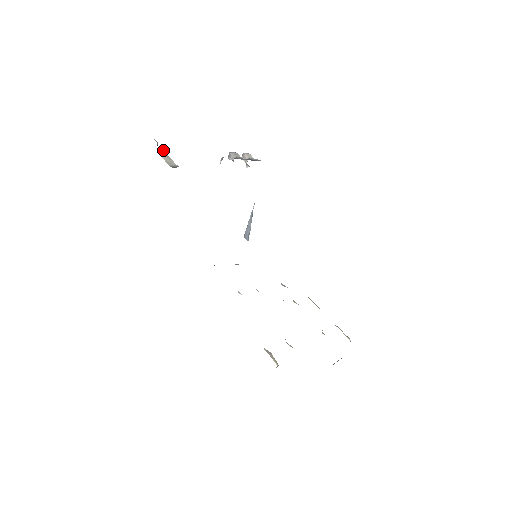
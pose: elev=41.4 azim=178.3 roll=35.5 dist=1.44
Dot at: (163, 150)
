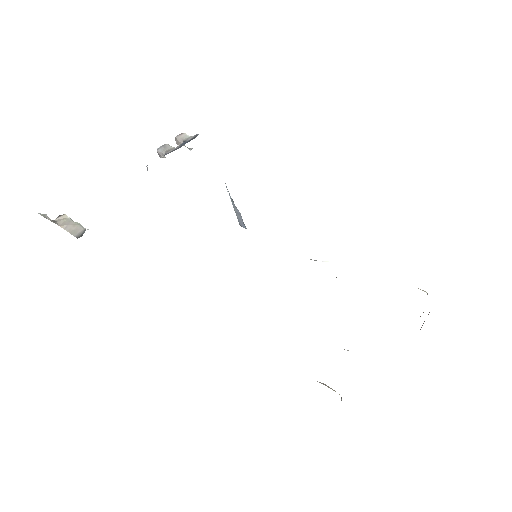
Dot at: (63, 215)
